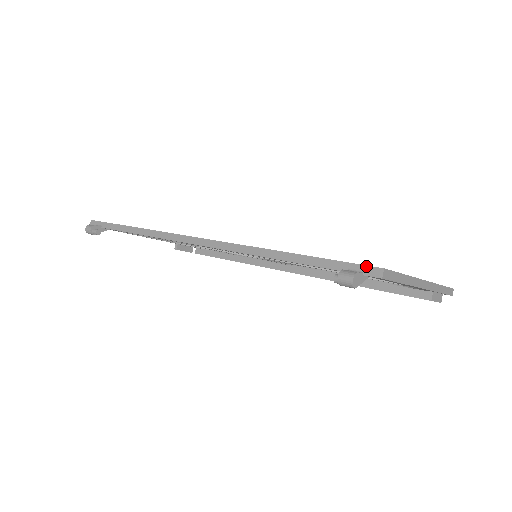
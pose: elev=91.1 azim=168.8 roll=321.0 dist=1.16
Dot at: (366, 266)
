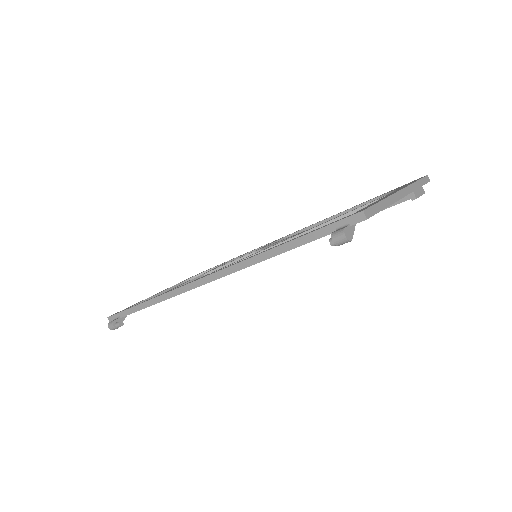
Dot at: (348, 217)
